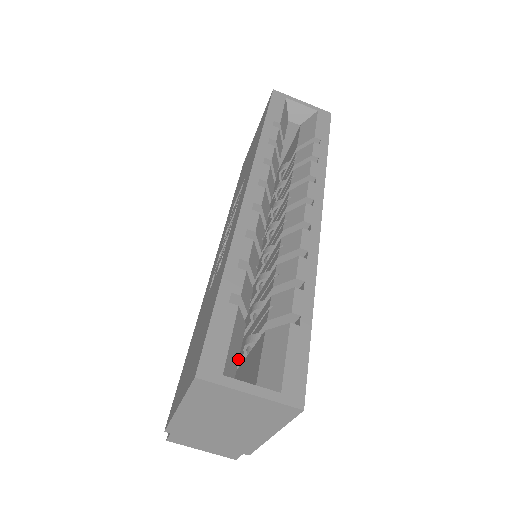
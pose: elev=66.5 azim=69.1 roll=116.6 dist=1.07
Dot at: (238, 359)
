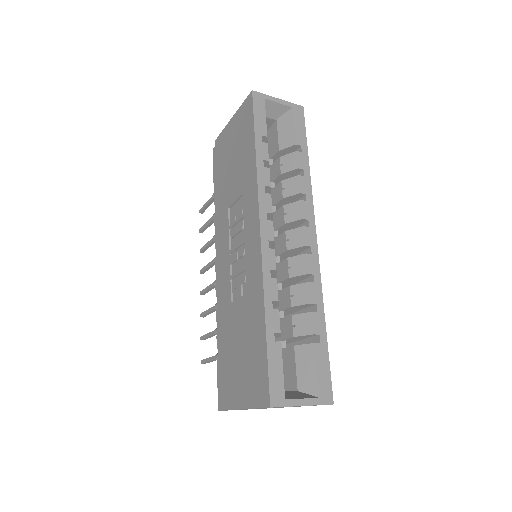
Dot at: occluded
